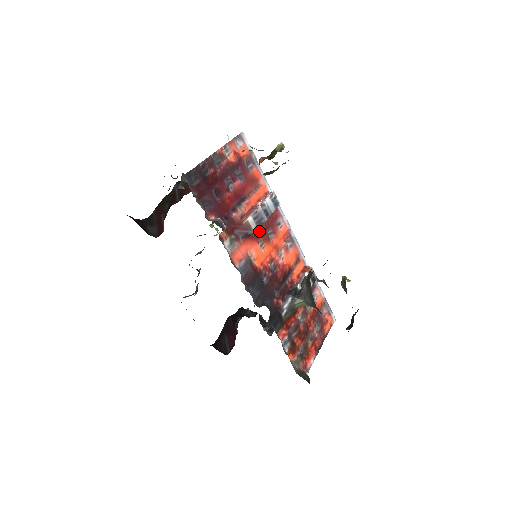
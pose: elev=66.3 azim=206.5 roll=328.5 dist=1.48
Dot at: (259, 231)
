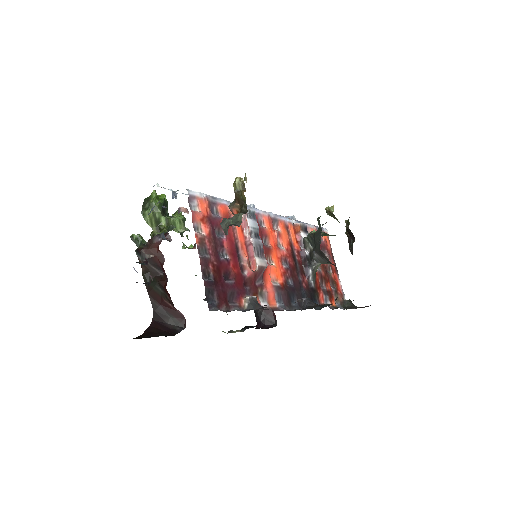
Dot at: occluded
